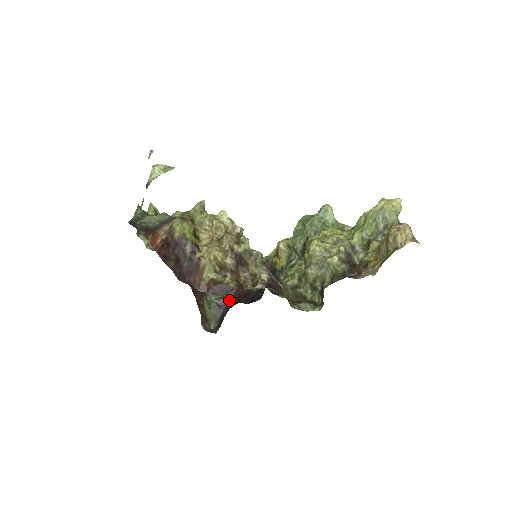
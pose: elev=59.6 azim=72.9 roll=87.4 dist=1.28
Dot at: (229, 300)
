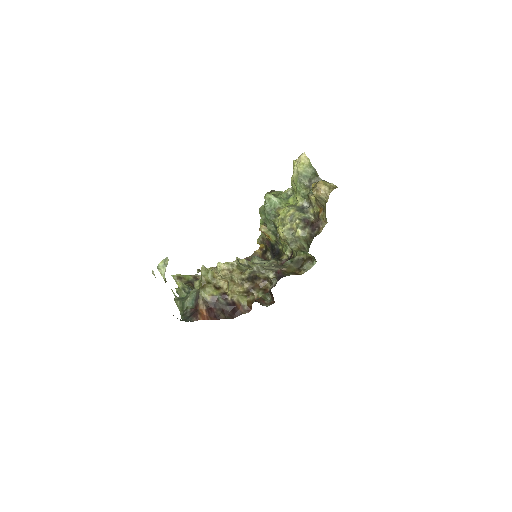
Dot at: occluded
